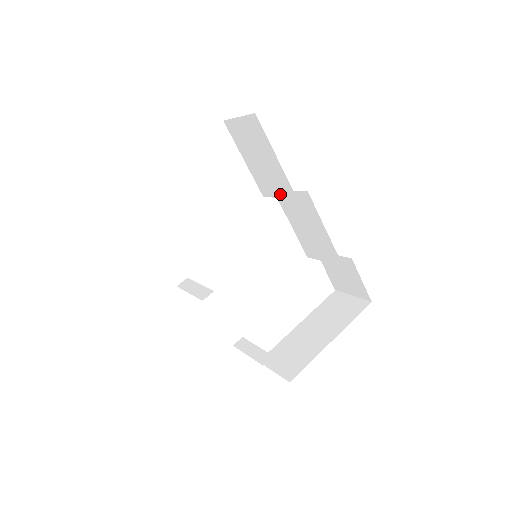
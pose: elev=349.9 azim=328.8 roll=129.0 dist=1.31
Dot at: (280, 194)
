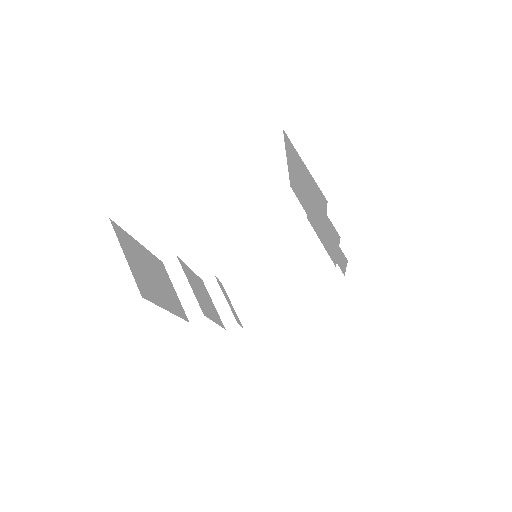
Dot at: (310, 218)
